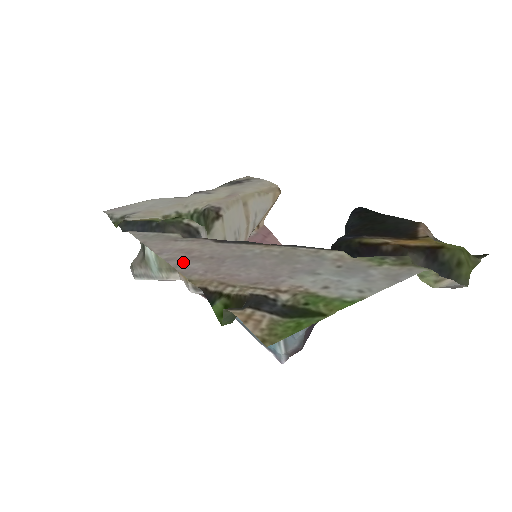
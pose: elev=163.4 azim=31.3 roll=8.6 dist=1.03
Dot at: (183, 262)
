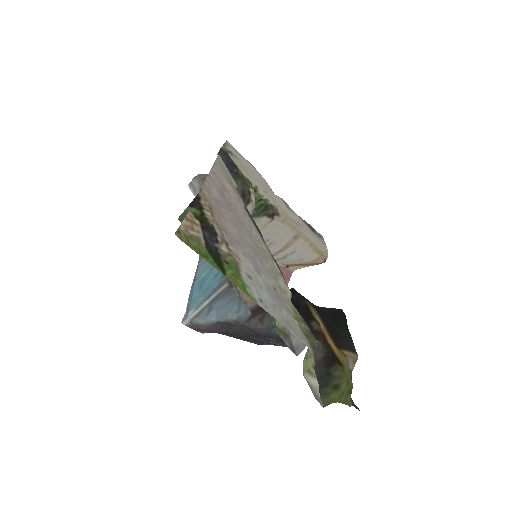
Dot at: (214, 185)
